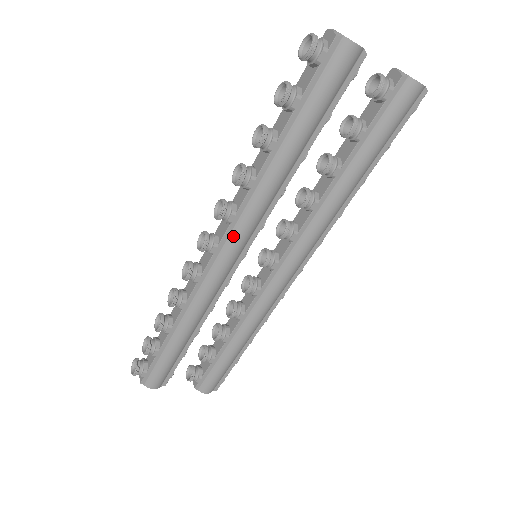
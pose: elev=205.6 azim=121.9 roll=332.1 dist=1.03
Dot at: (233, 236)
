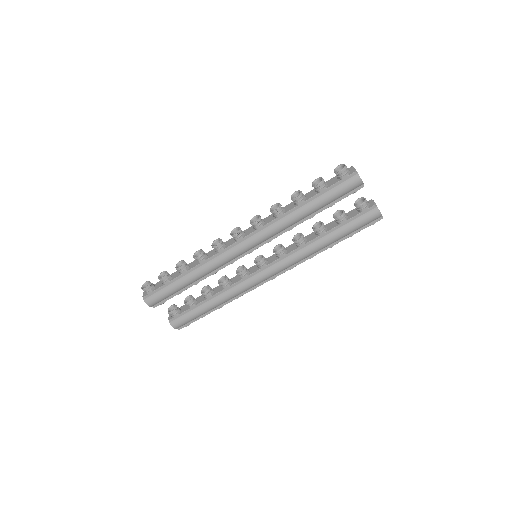
Dot at: (254, 237)
